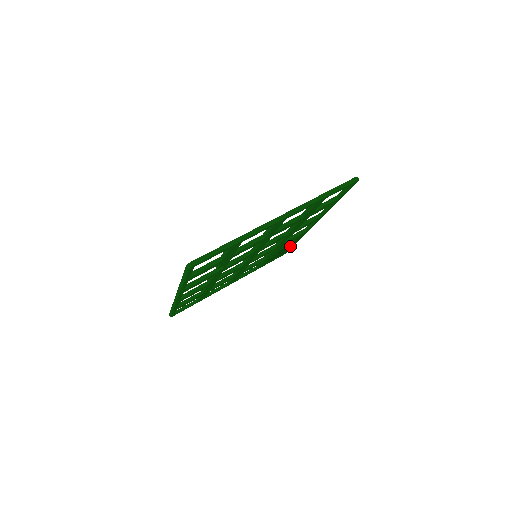
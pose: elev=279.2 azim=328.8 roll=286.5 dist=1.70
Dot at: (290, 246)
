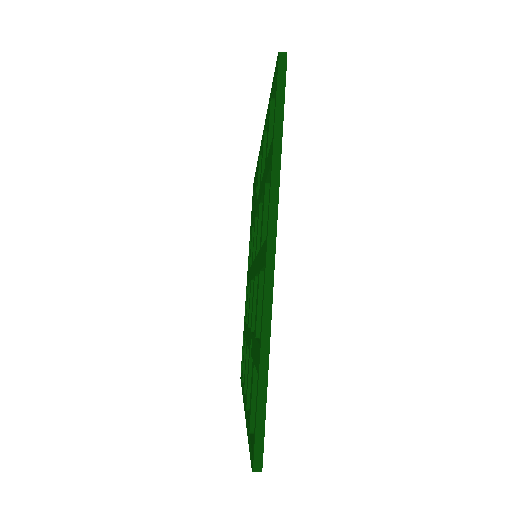
Dot at: occluded
